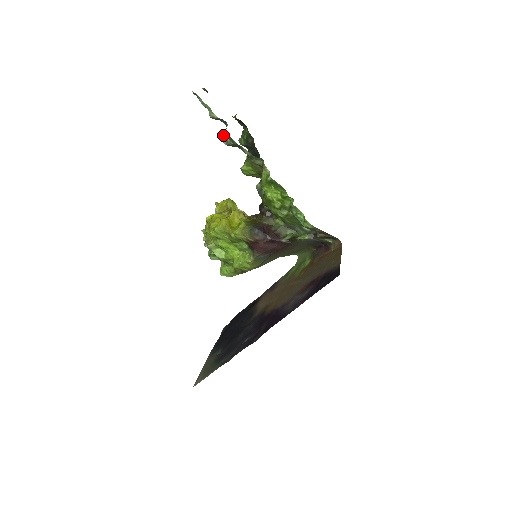
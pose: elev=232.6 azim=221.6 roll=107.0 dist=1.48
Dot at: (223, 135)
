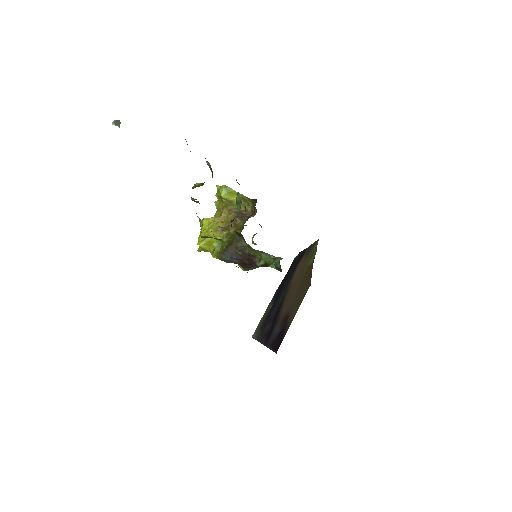
Dot at: occluded
